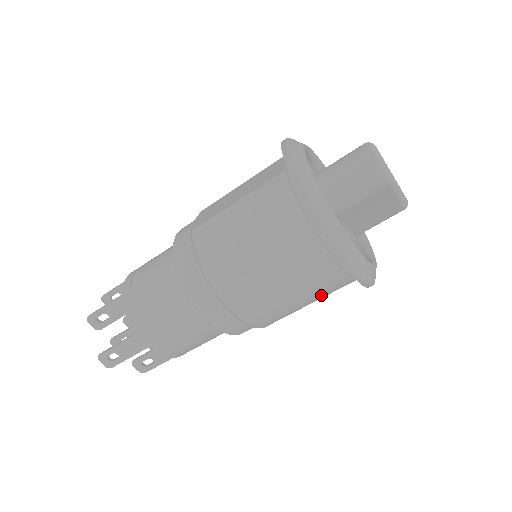
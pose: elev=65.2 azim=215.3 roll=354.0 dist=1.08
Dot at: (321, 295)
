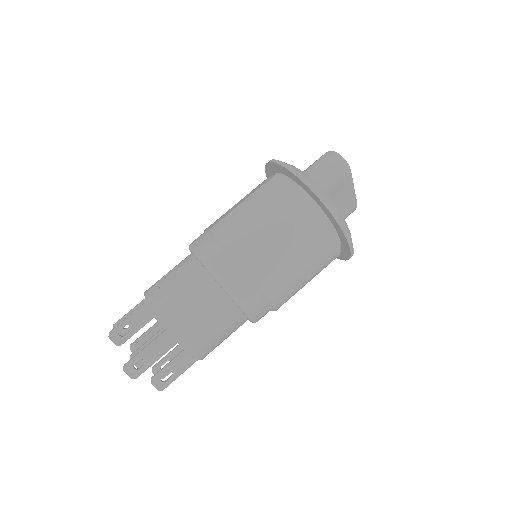
Dot at: (318, 264)
